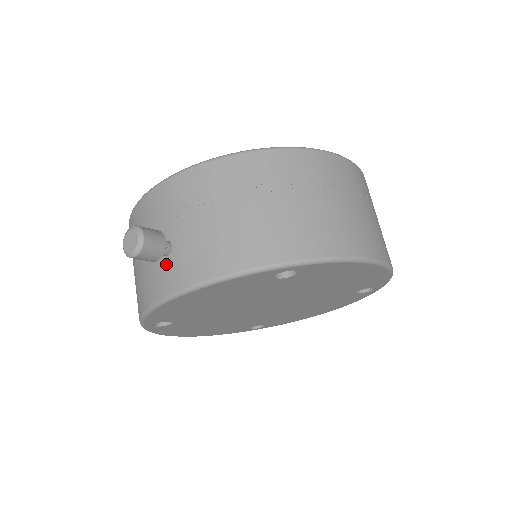
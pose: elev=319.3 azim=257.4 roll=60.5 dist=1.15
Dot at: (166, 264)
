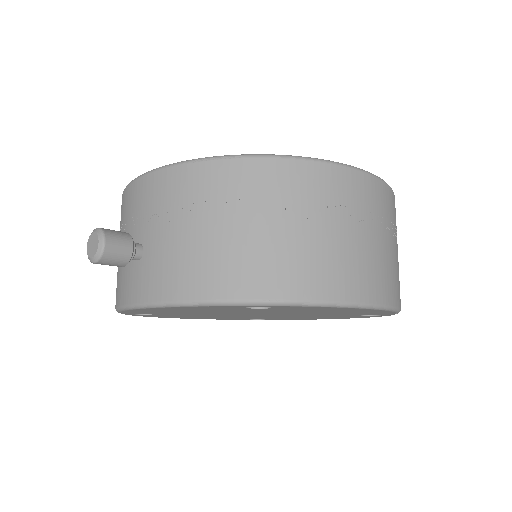
Dot at: (135, 269)
